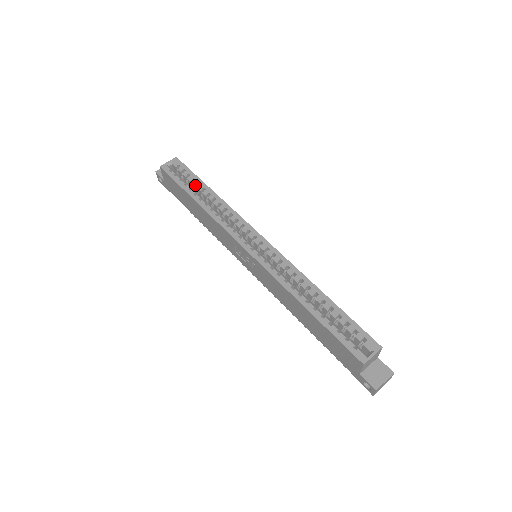
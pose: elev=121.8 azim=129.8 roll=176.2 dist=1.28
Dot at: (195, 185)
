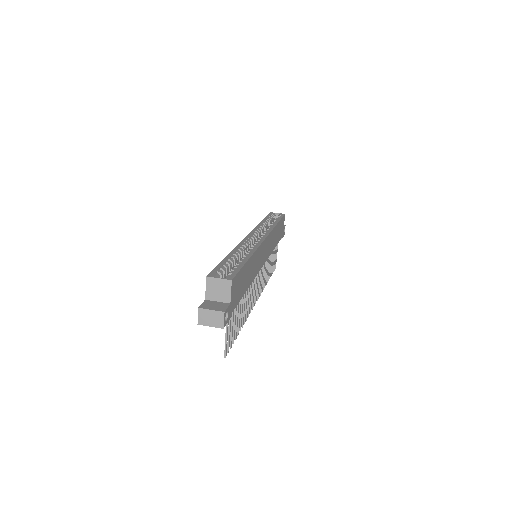
Dot at: occluded
